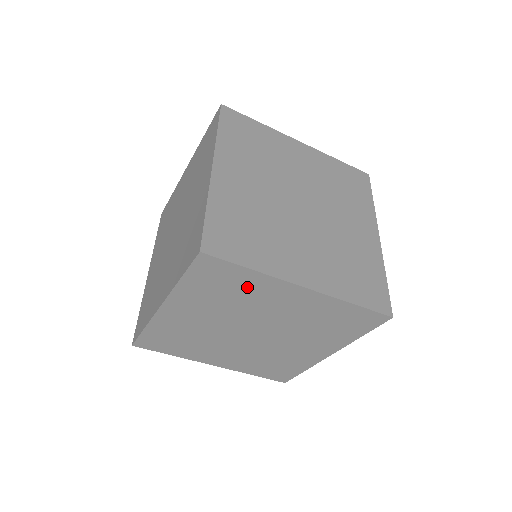
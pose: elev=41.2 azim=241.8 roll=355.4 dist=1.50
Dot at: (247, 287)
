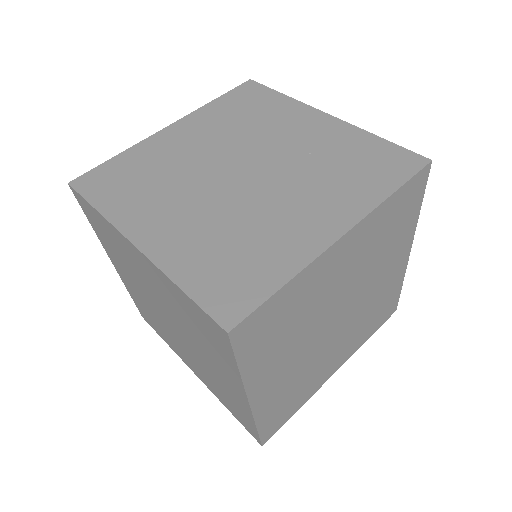
Dot at: (400, 232)
